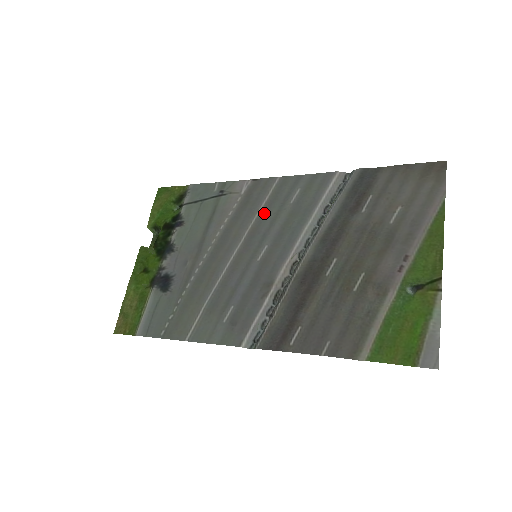
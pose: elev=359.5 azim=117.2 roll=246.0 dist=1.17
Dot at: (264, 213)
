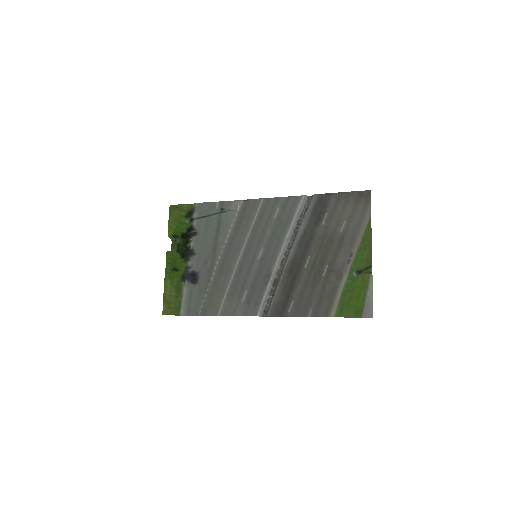
Dot at: (257, 225)
